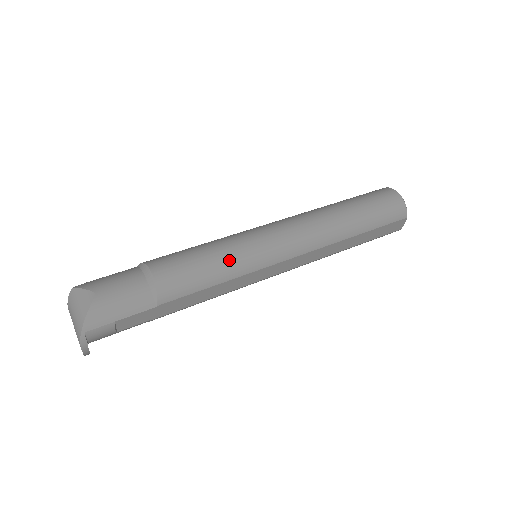
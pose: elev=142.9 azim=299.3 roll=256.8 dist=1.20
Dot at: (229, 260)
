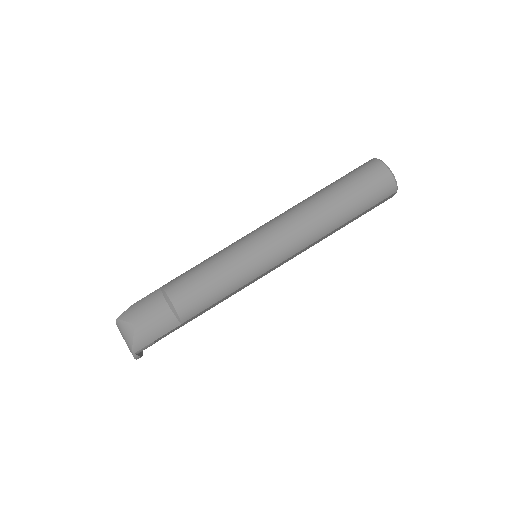
Dot at: (231, 279)
